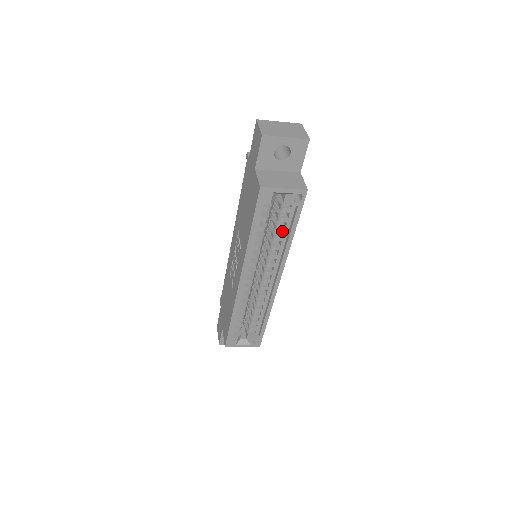
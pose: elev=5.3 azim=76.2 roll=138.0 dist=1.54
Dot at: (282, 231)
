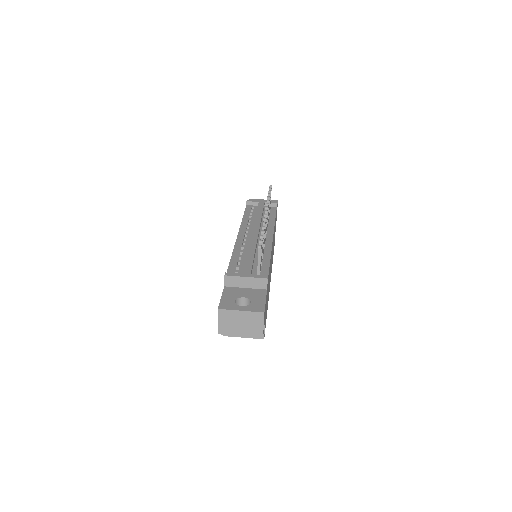
Dot at: occluded
